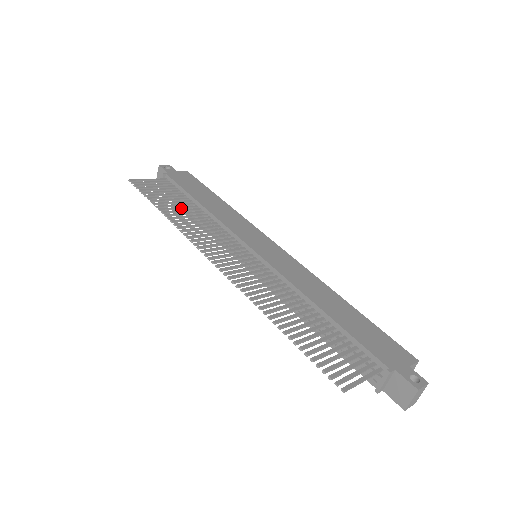
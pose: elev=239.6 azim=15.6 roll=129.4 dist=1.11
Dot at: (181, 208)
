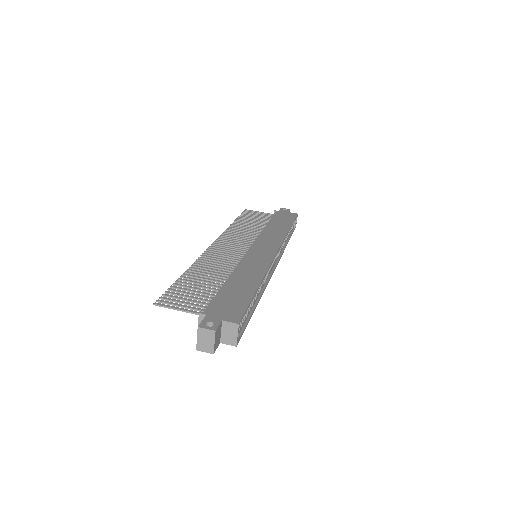
Dot at: (251, 225)
